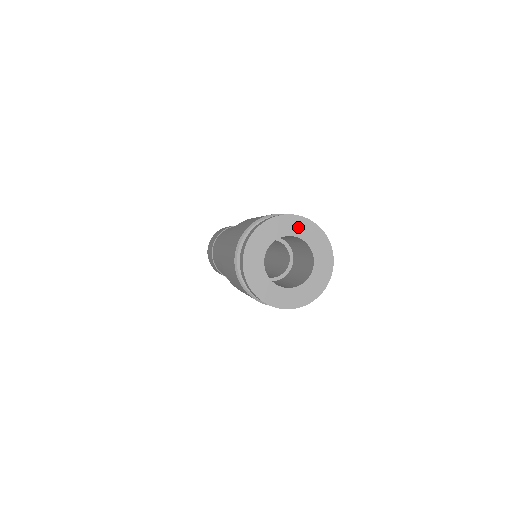
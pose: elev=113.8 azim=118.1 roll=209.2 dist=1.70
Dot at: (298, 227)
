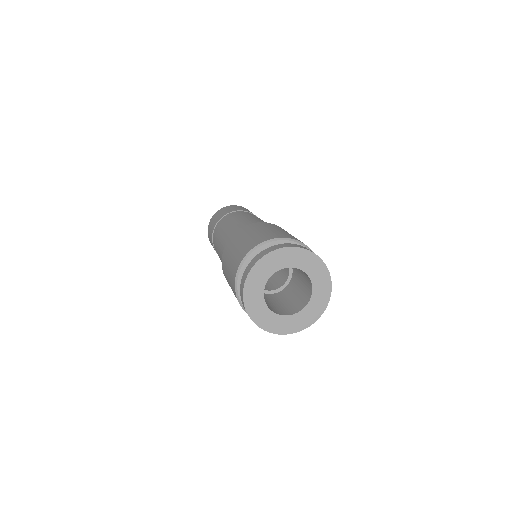
Dot at: (295, 258)
